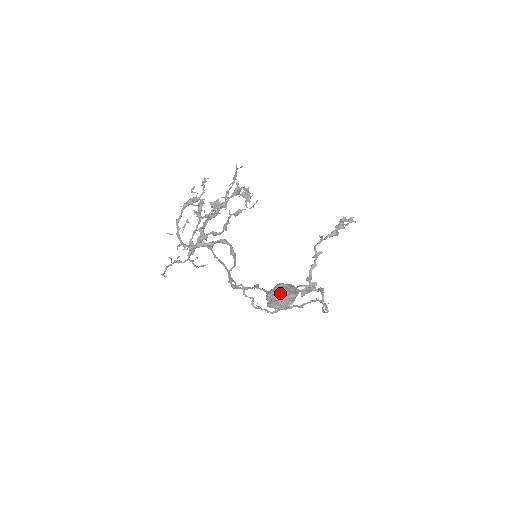
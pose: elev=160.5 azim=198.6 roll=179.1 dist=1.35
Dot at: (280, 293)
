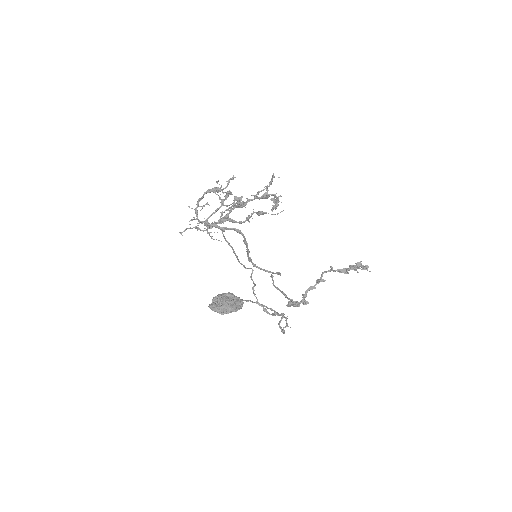
Dot at: (222, 301)
